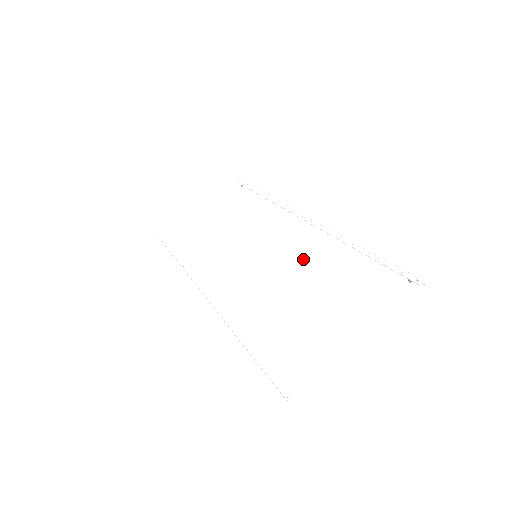
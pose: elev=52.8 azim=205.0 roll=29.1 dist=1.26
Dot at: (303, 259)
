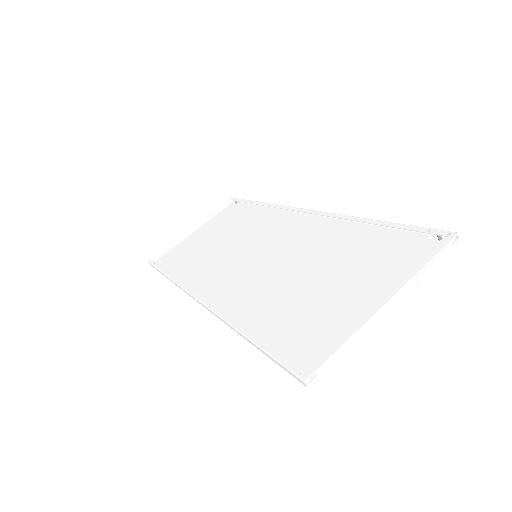
Dot at: (310, 247)
